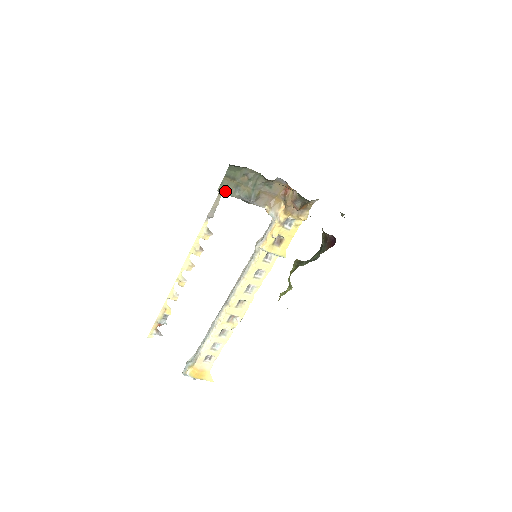
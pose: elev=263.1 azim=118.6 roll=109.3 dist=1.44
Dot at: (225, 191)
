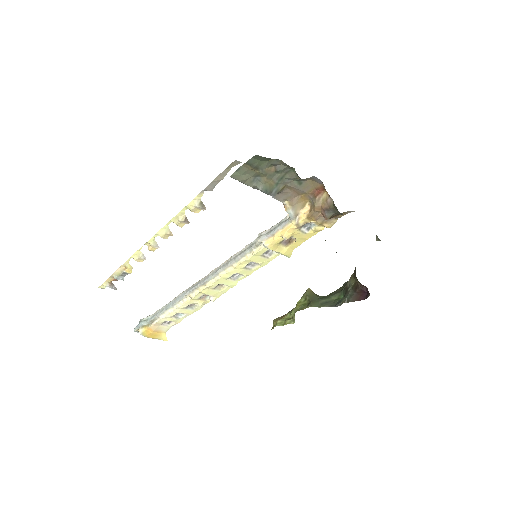
Dot at: (240, 179)
